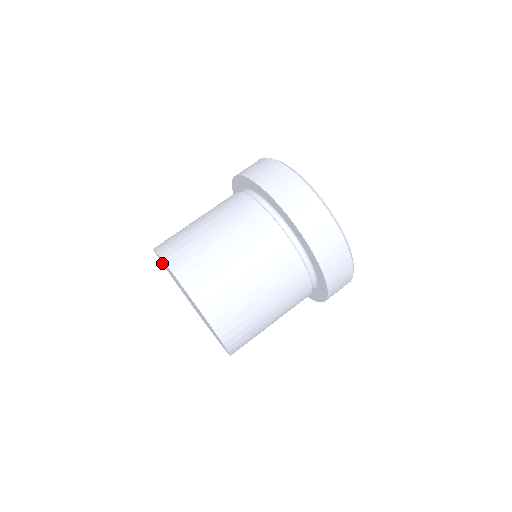
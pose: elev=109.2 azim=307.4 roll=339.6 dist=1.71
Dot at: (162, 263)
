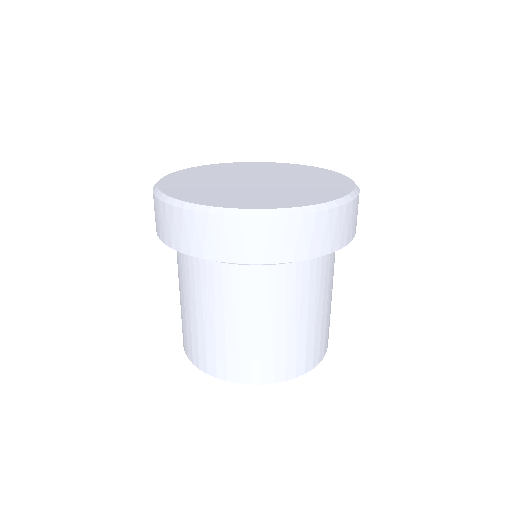
Dot at: occluded
